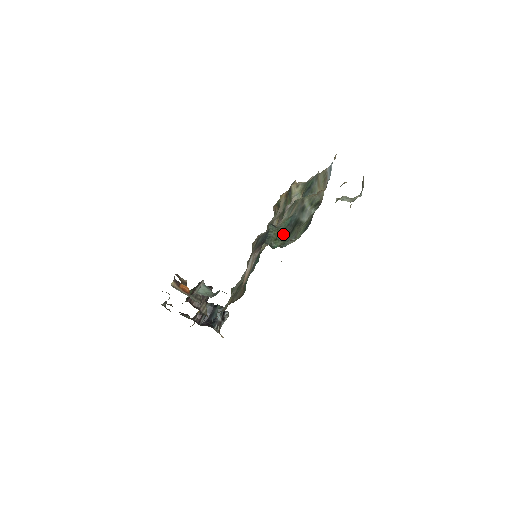
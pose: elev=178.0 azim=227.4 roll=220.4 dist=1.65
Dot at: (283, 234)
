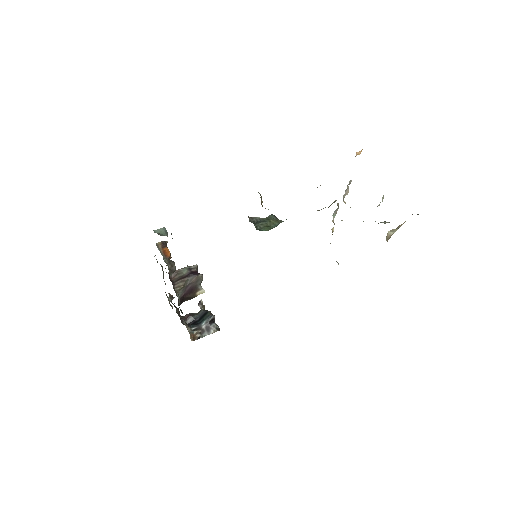
Dot at: occluded
